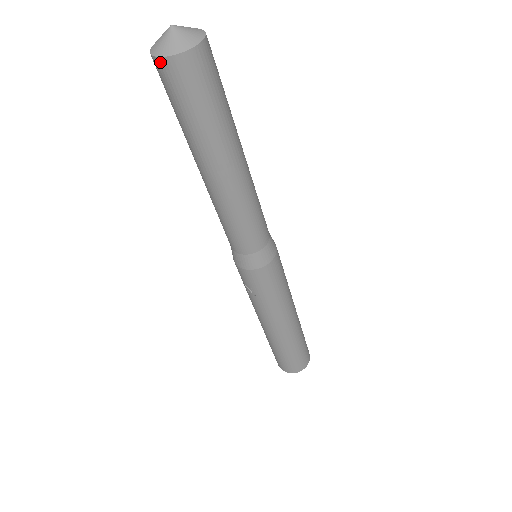
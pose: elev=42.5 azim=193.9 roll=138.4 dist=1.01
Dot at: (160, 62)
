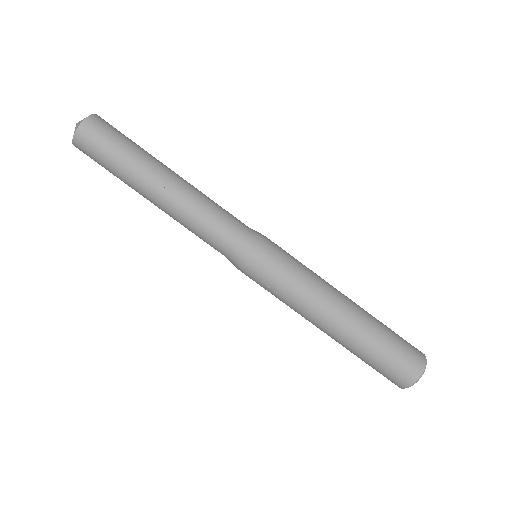
Dot at: (75, 143)
